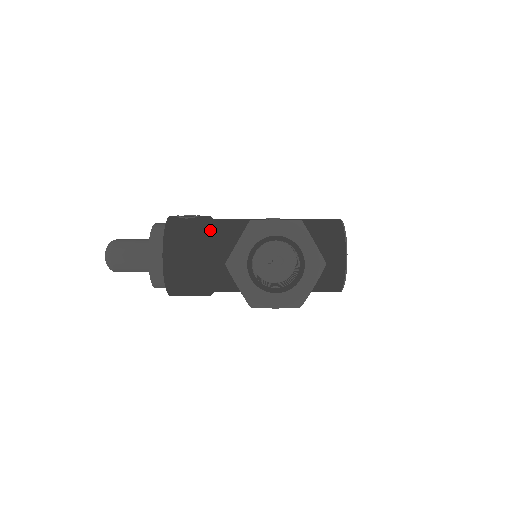
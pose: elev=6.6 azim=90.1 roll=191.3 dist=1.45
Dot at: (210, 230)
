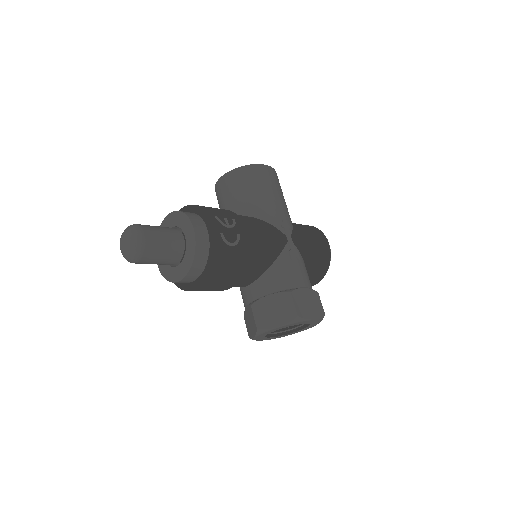
Dot at: (247, 264)
